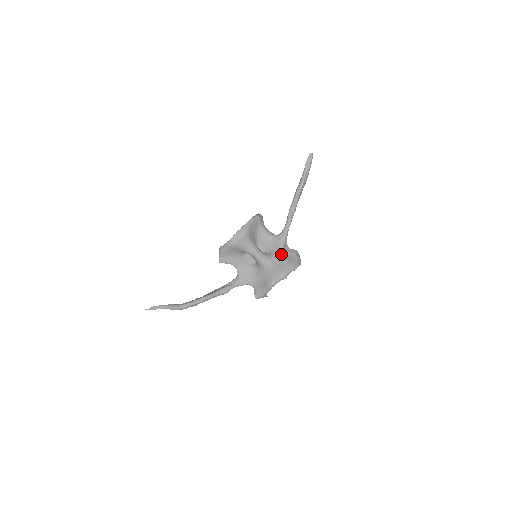
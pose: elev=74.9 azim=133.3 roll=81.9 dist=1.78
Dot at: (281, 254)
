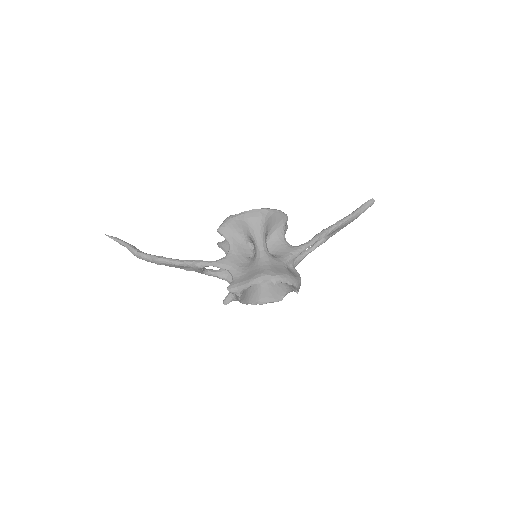
Dot at: (285, 262)
